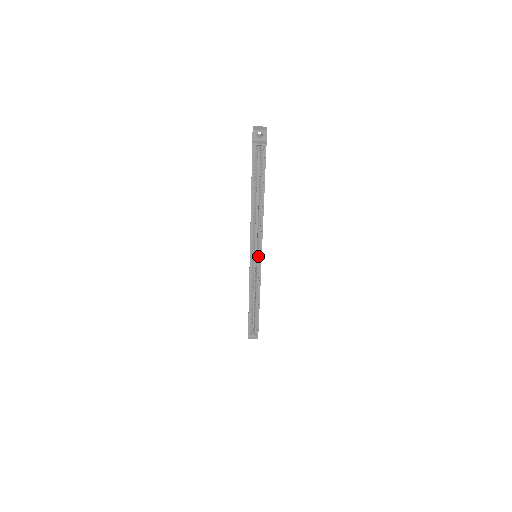
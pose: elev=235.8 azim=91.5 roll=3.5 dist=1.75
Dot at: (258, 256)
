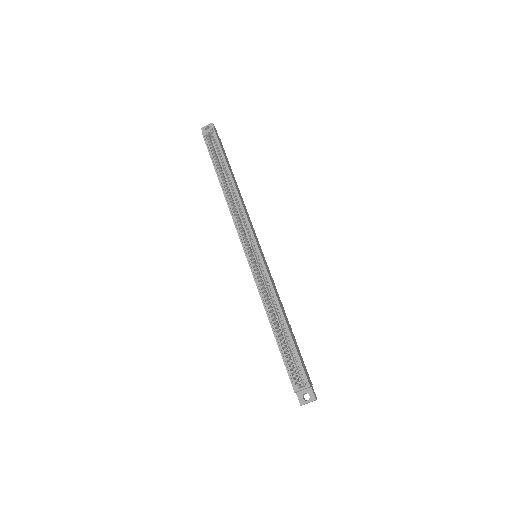
Dot at: (252, 244)
